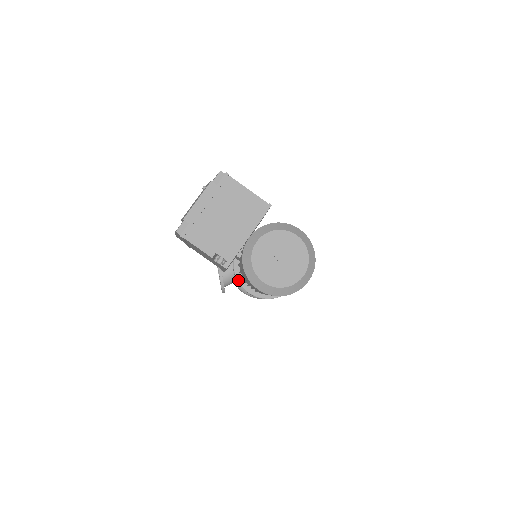
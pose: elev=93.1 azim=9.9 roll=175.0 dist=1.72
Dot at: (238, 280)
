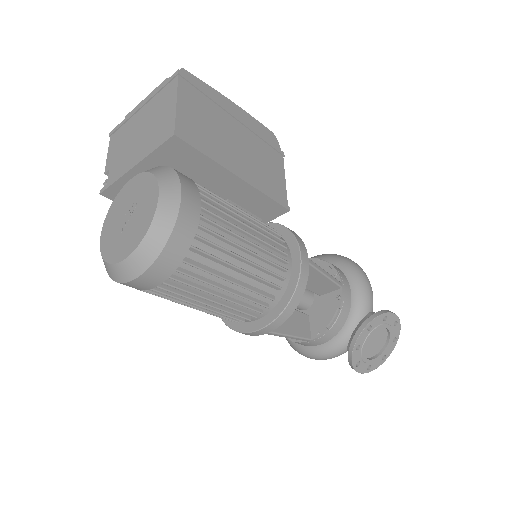
Dot at: occluded
